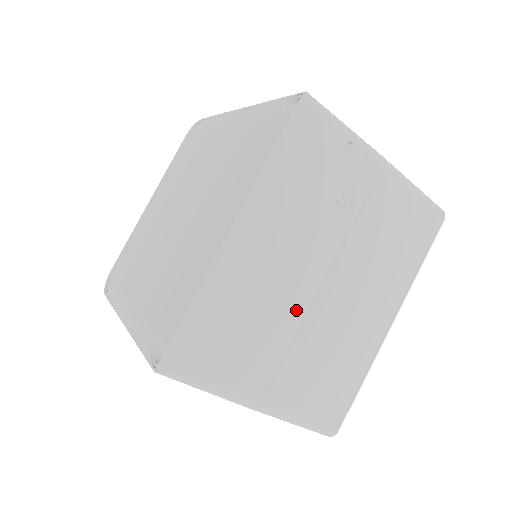
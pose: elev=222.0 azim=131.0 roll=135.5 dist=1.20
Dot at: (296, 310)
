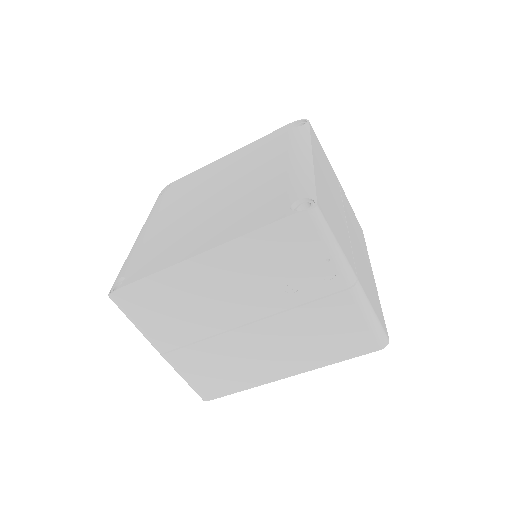
Dot at: (218, 325)
